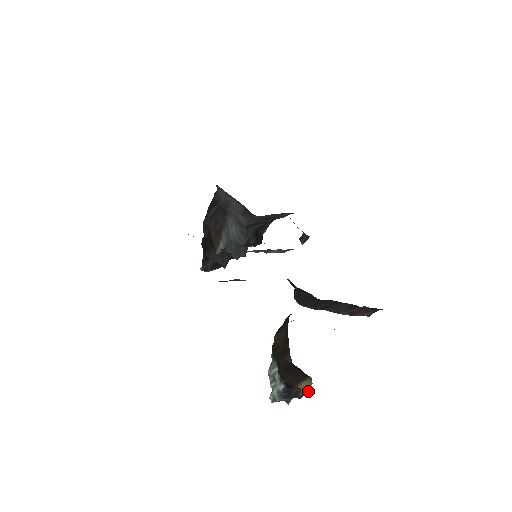
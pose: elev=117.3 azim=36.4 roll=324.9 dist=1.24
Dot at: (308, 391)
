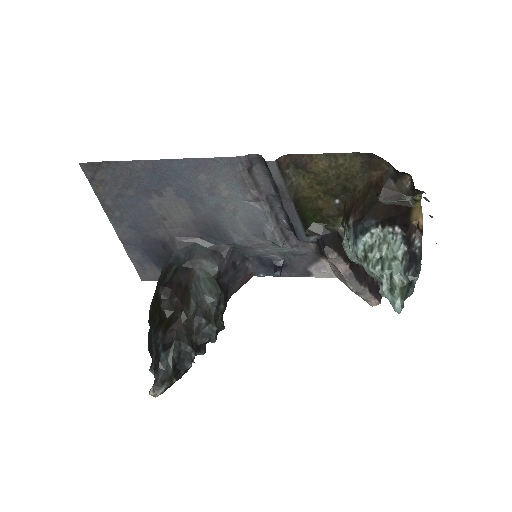
Dot at: occluded
